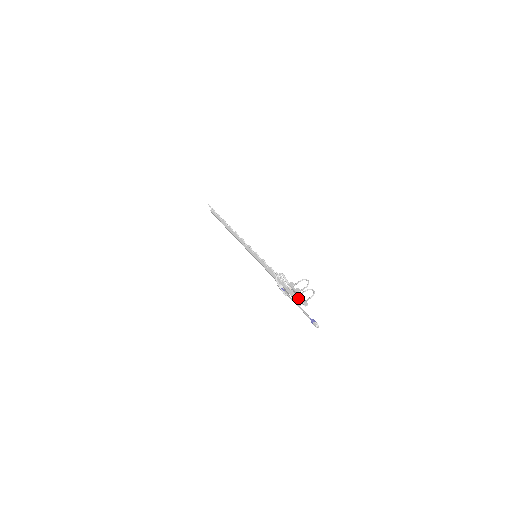
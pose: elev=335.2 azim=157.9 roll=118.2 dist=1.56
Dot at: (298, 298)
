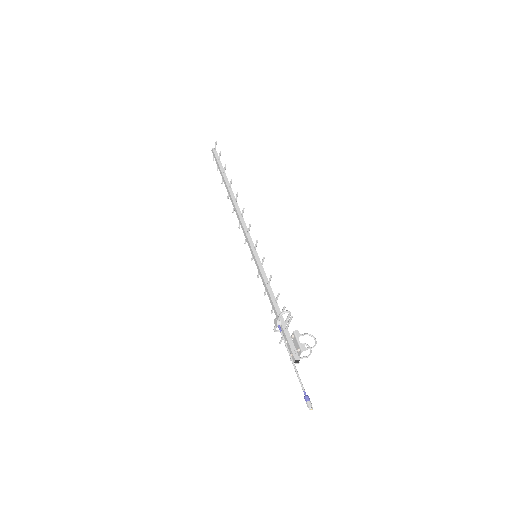
Dot at: (297, 354)
